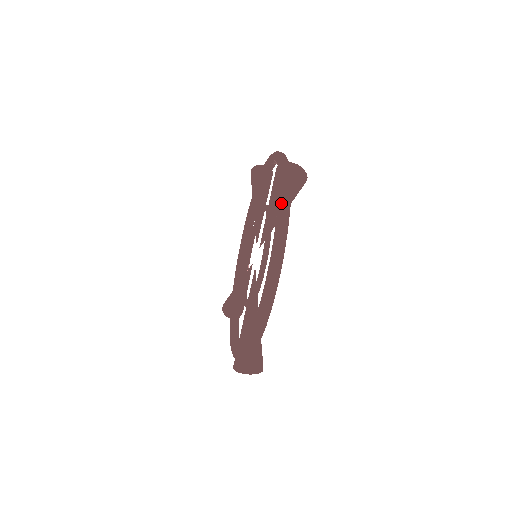
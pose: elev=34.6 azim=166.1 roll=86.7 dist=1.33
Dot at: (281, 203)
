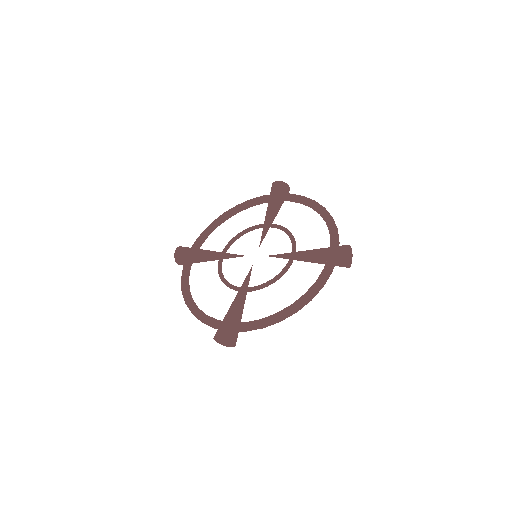
Dot at: (331, 267)
